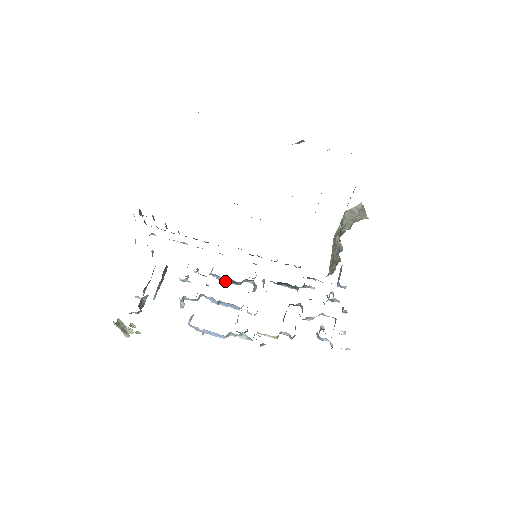
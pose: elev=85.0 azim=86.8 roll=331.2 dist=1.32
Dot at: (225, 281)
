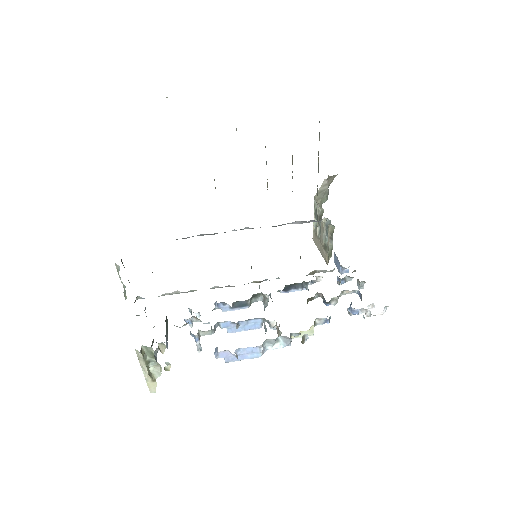
Dot at: (233, 309)
